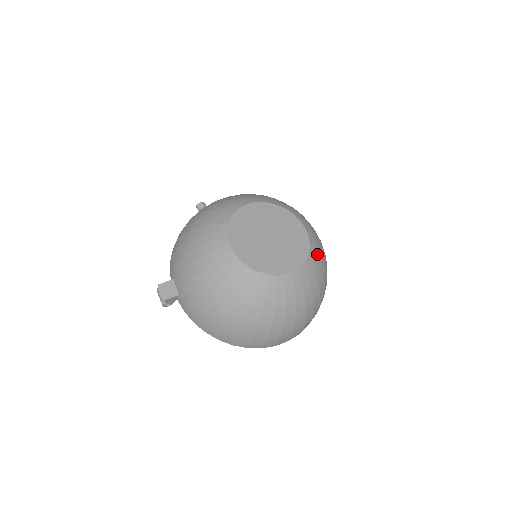
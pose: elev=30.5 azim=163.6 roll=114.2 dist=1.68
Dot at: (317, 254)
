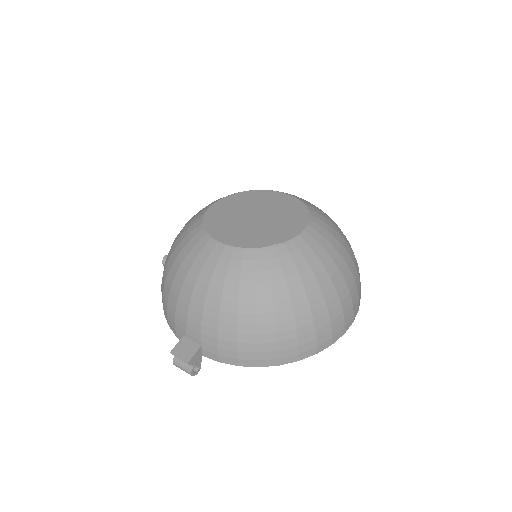
Dot at: (315, 208)
